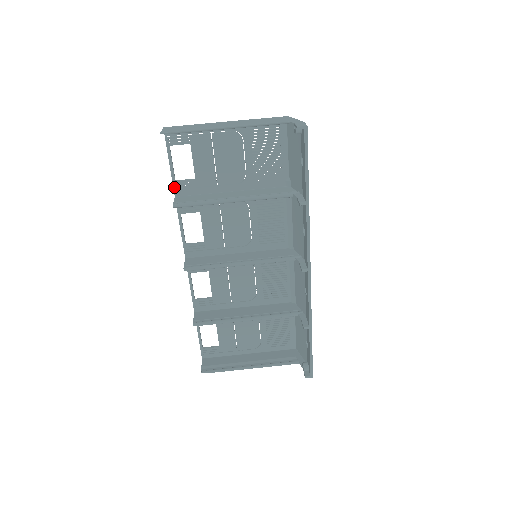
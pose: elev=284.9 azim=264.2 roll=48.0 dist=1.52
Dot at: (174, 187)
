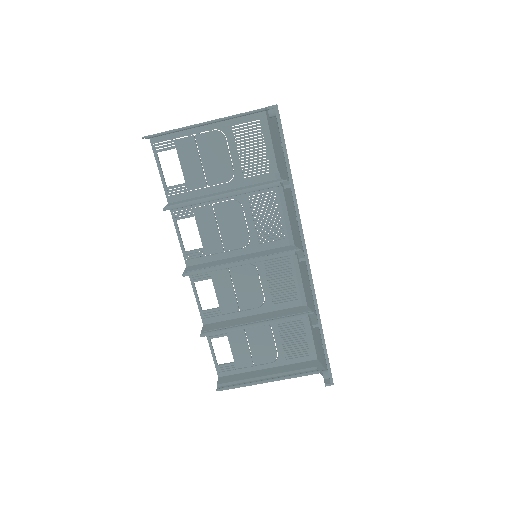
Dot at: (166, 194)
